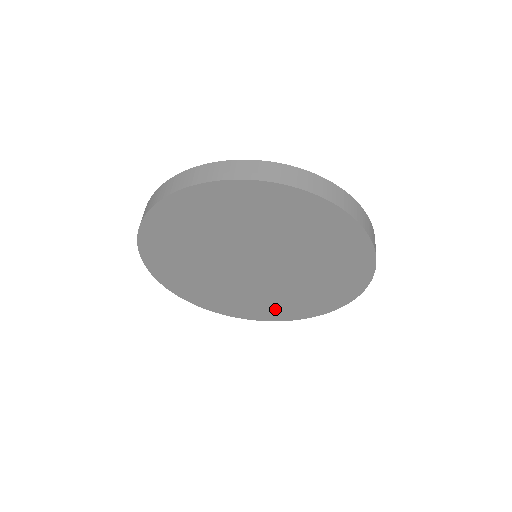
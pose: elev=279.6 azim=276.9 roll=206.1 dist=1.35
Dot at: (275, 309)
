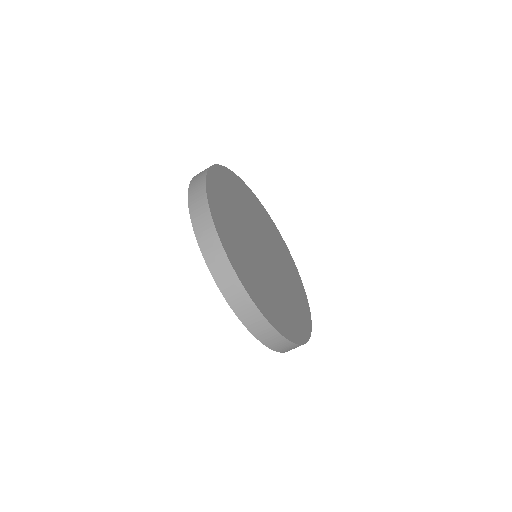
Dot at: occluded
